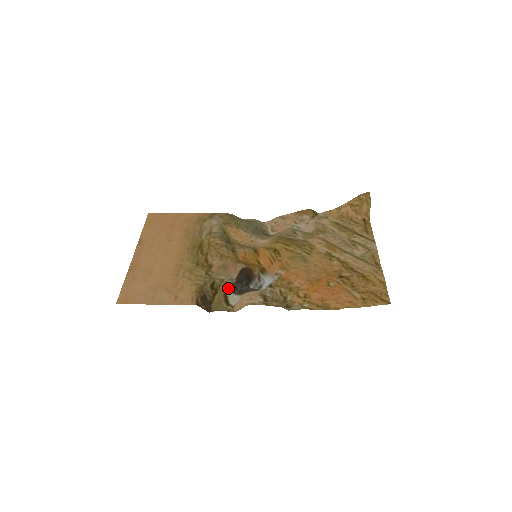
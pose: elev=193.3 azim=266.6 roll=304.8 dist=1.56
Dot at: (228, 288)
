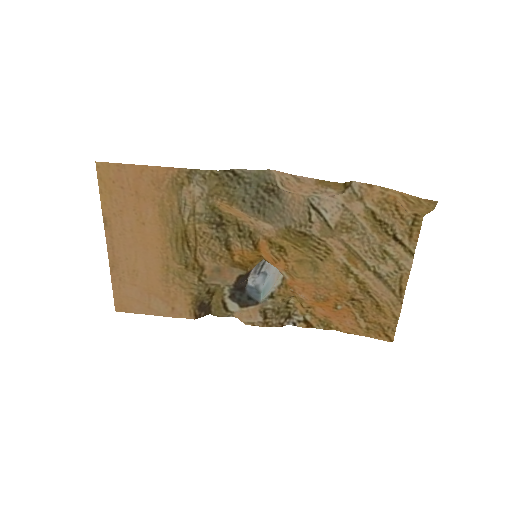
Dot at: (225, 295)
